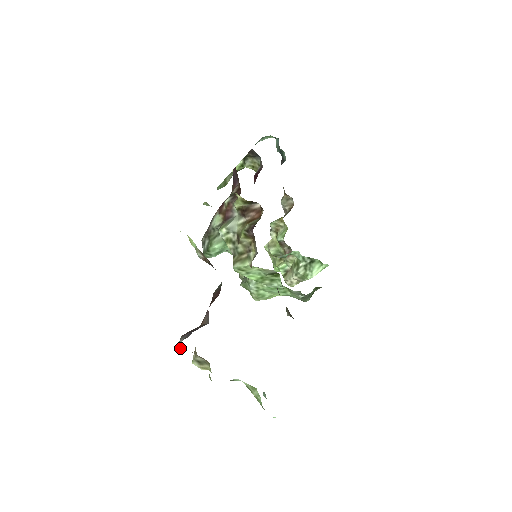
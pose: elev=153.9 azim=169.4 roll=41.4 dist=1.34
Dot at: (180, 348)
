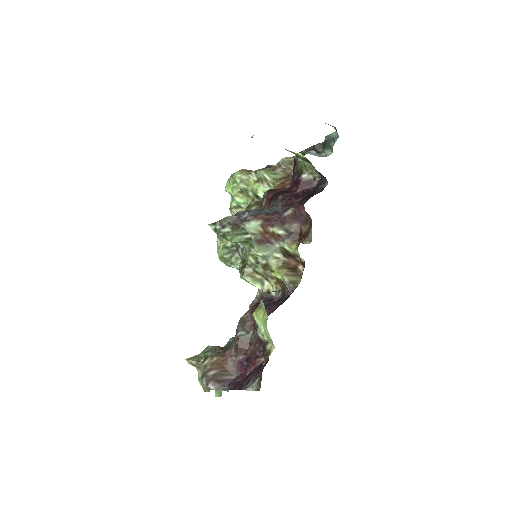
Dot at: (205, 386)
